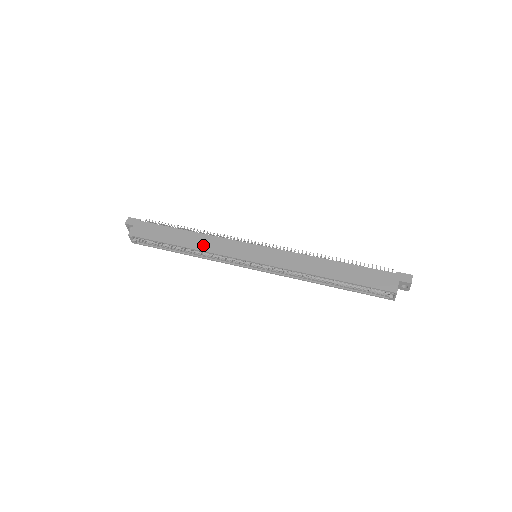
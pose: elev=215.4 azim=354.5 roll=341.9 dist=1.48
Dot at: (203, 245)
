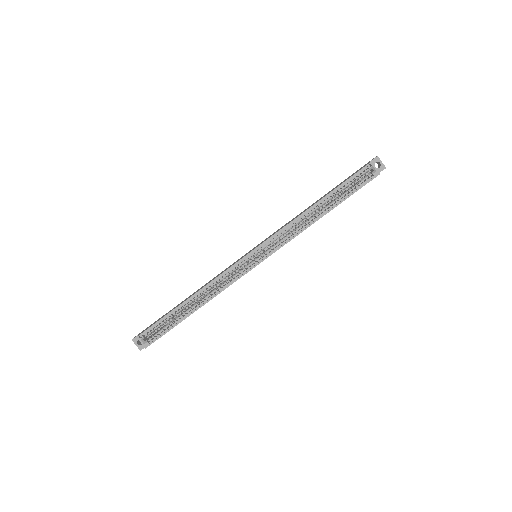
Dot at: (206, 284)
